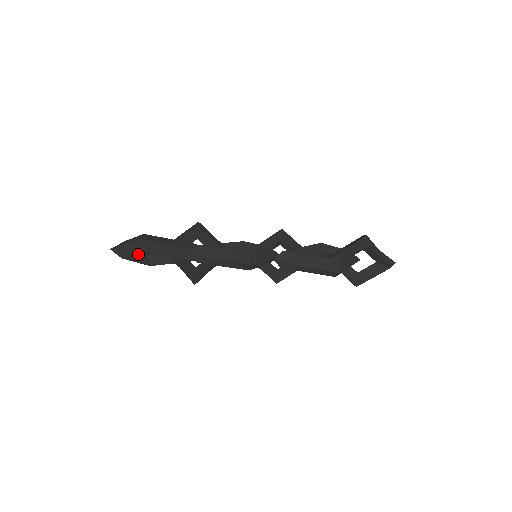
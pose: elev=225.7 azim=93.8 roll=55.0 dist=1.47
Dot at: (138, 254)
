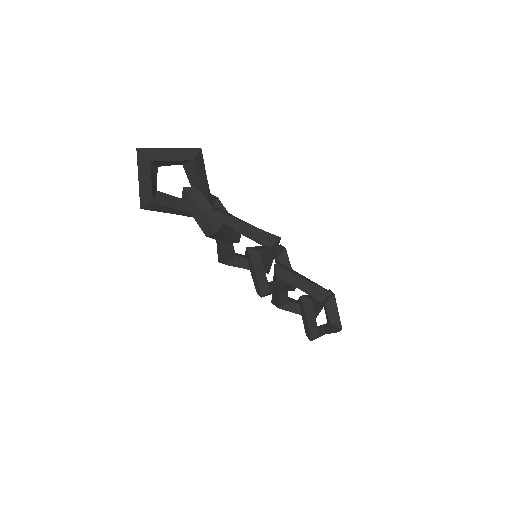
Dot at: (155, 178)
